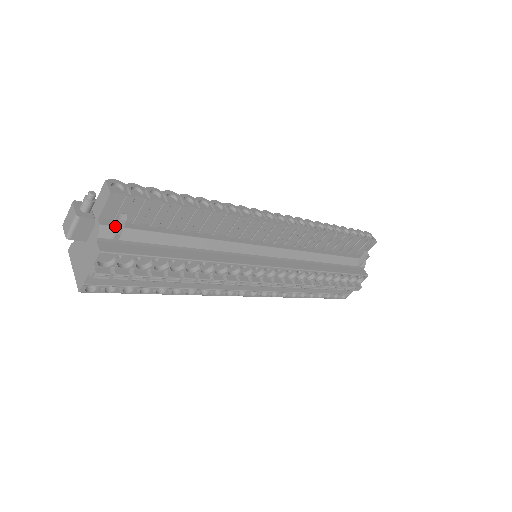
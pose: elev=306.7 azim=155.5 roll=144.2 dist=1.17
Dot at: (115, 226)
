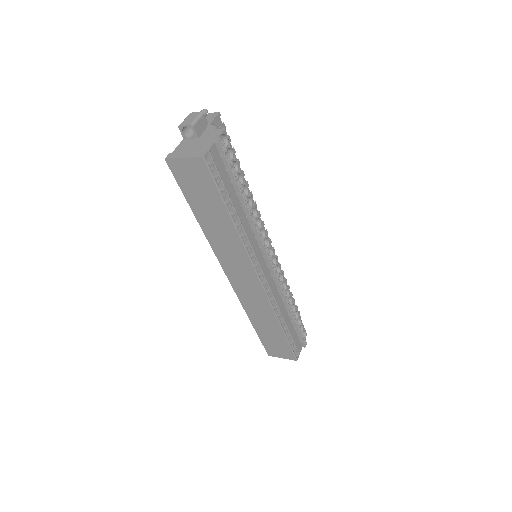
Dot at: occluded
